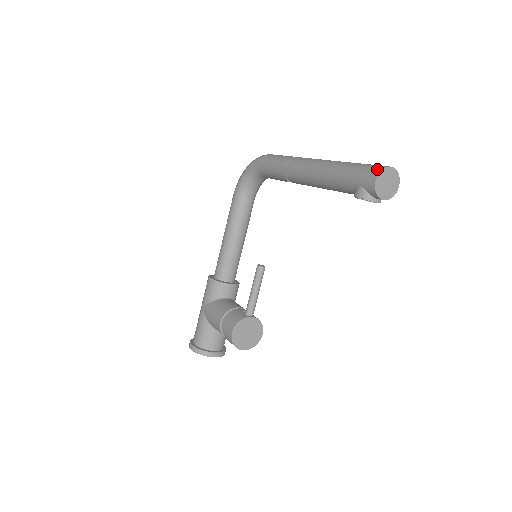
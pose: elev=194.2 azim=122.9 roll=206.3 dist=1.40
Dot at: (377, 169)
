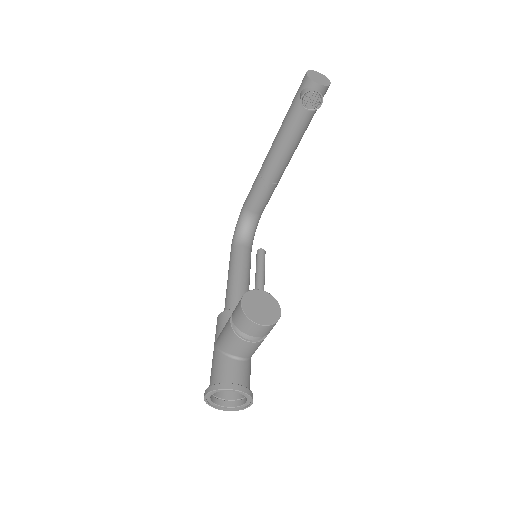
Dot at: occluded
